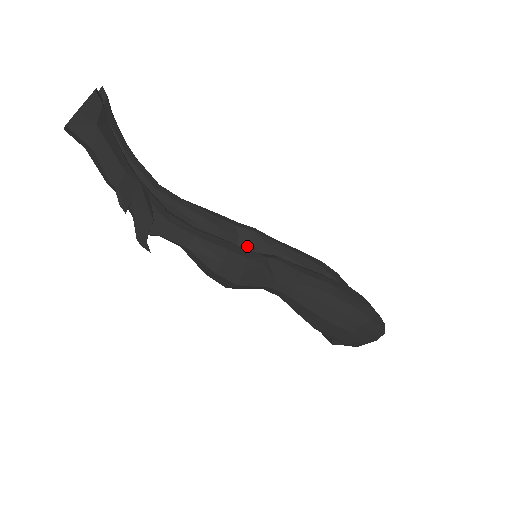
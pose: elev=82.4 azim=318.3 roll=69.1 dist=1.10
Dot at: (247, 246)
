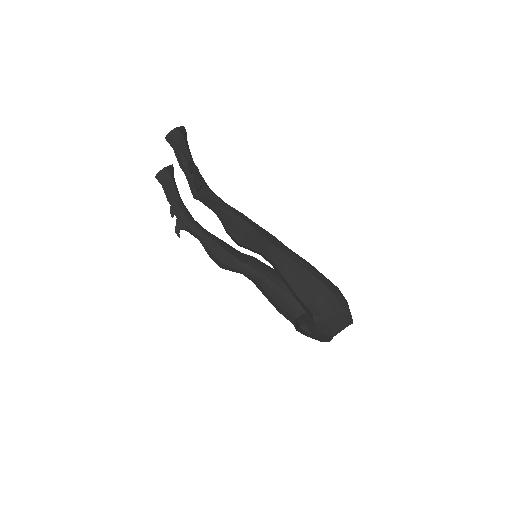
Dot at: (249, 262)
